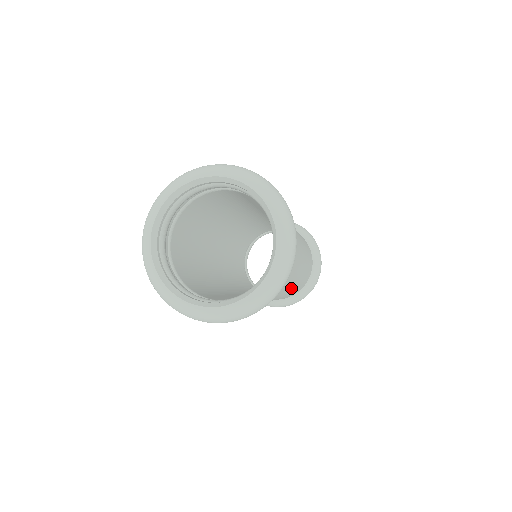
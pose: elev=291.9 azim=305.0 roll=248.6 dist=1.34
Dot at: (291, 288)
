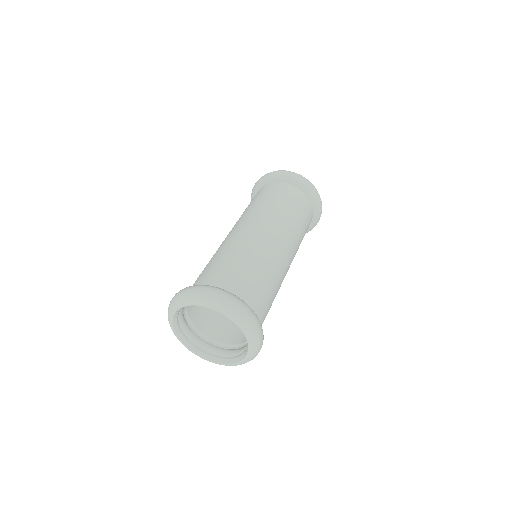
Dot at: occluded
